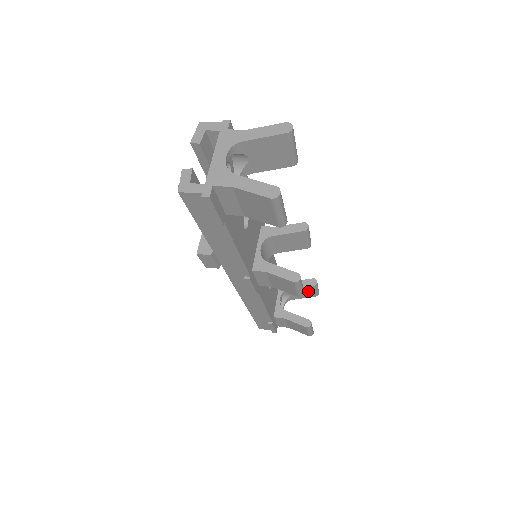
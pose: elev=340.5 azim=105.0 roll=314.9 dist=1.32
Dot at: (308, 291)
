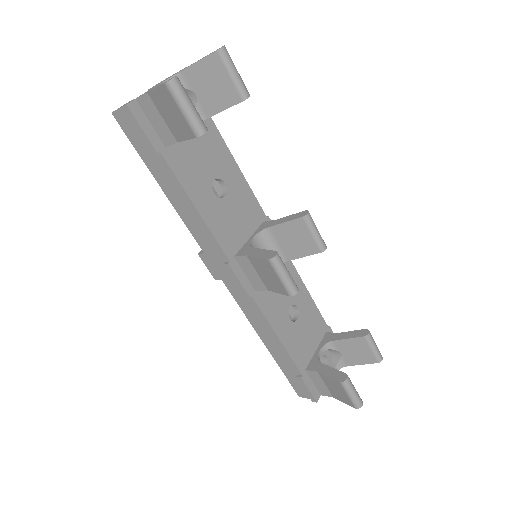
Dot at: (361, 349)
